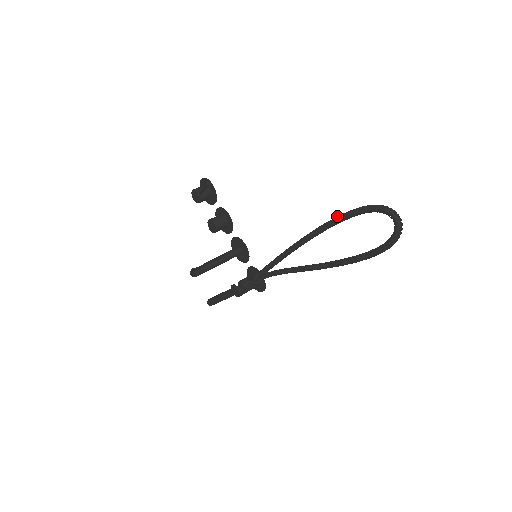
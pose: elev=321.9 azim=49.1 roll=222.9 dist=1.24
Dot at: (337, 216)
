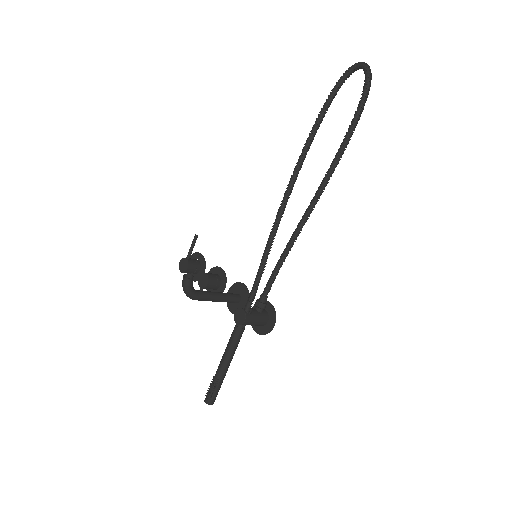
Dot at: (318, 116)
